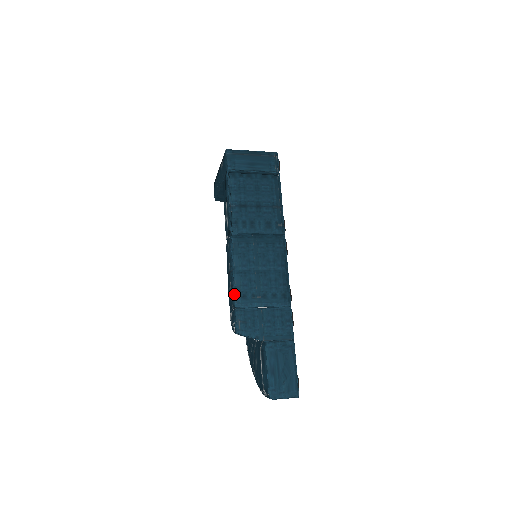
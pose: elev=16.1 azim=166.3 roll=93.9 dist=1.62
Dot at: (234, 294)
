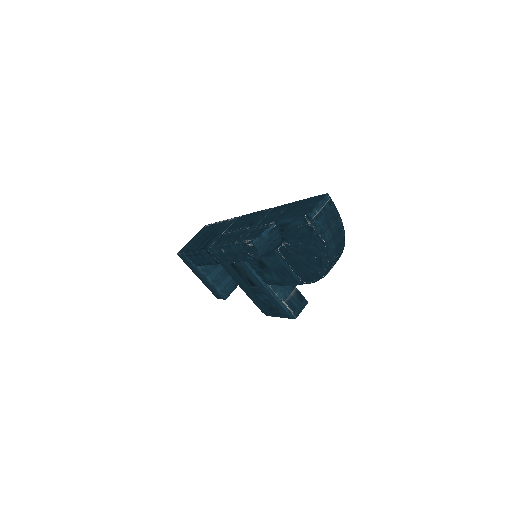
Dot at: (233, 245)
